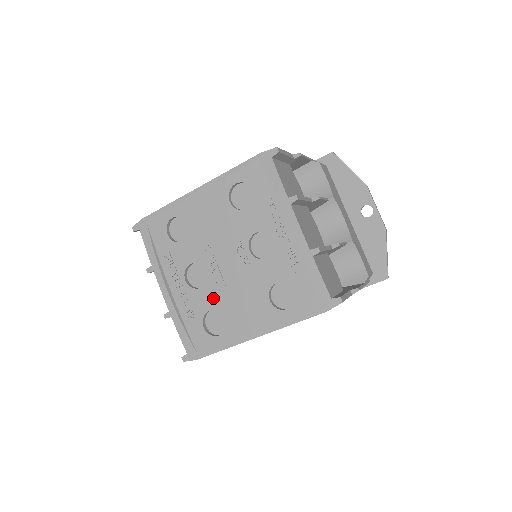
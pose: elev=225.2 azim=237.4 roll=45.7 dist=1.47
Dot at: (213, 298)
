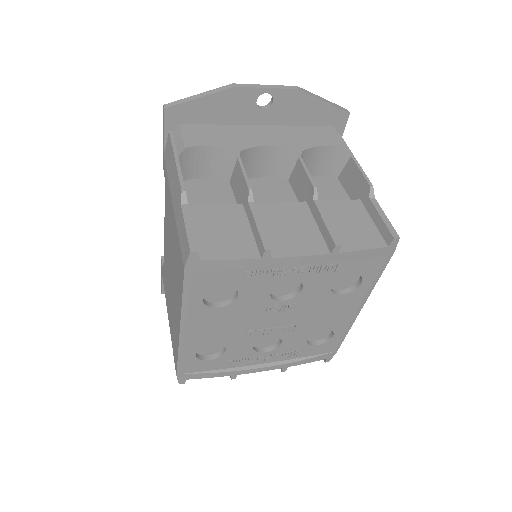
Dot at: (299, 336)
